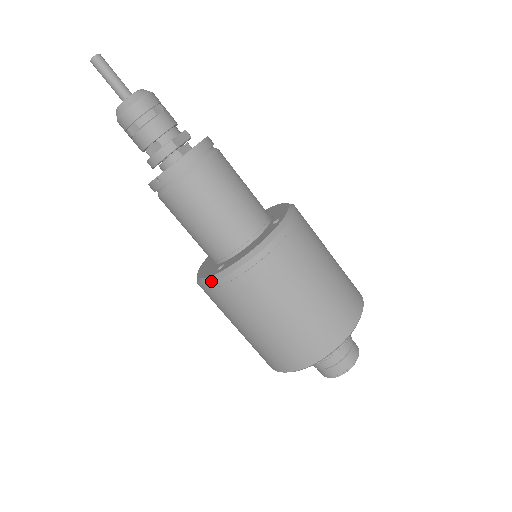
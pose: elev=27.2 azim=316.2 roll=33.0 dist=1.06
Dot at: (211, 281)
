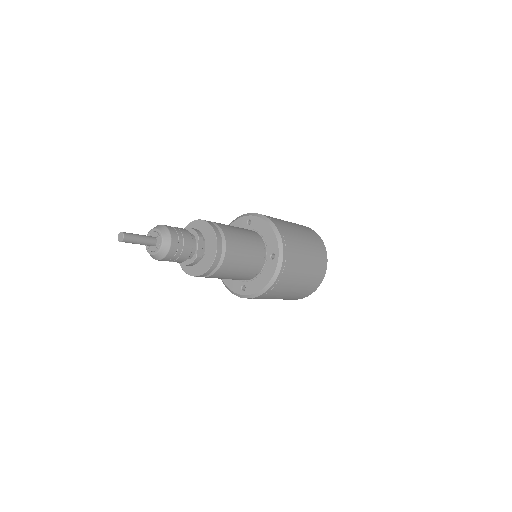
Dot at: (240, 297)
